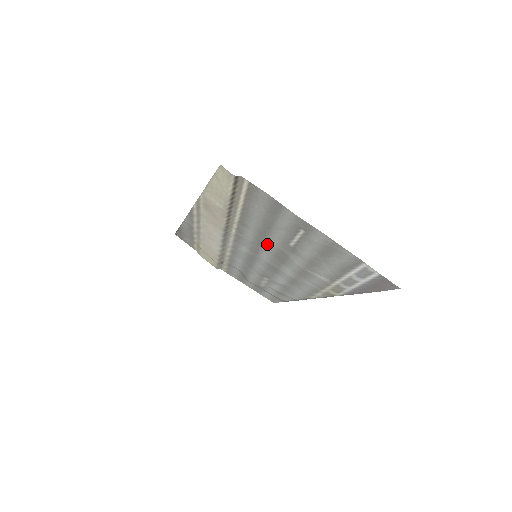
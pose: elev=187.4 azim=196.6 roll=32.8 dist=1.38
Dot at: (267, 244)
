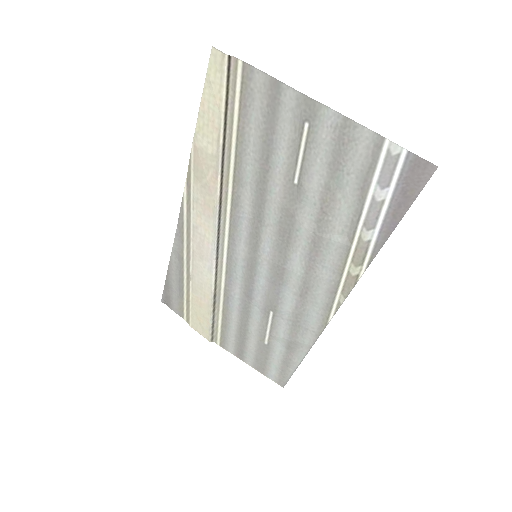
Dot at: (268, 207)
